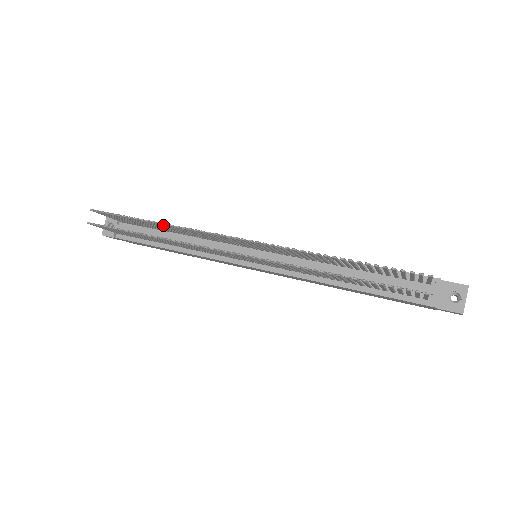
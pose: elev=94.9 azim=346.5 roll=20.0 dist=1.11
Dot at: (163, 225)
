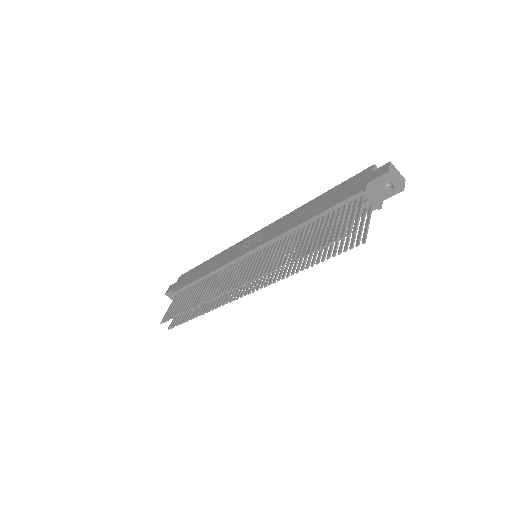
Dot at: (198, 304)
